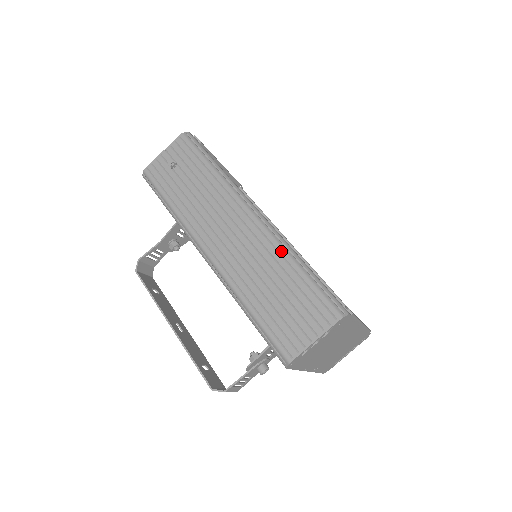
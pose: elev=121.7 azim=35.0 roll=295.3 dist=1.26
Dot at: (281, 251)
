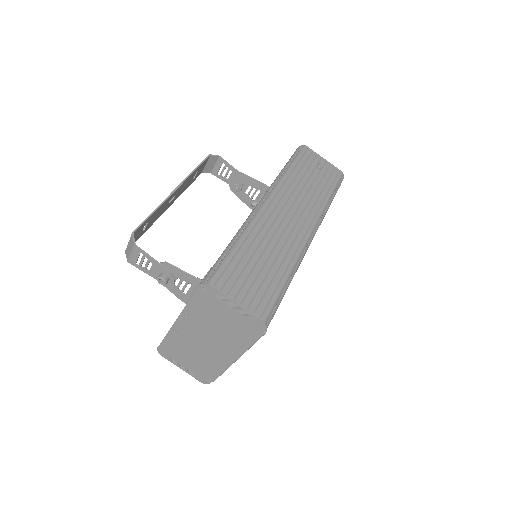
Dot at: (294, 261)
